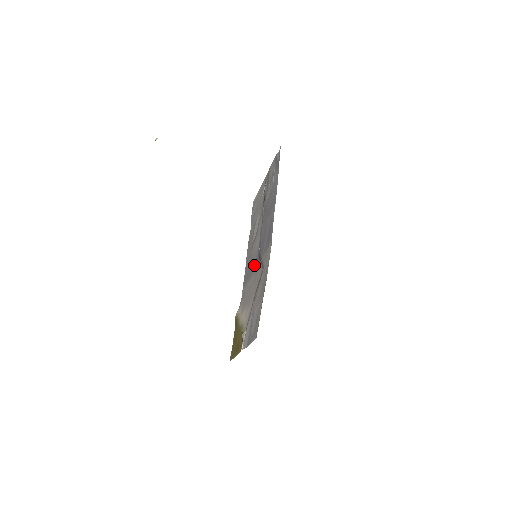
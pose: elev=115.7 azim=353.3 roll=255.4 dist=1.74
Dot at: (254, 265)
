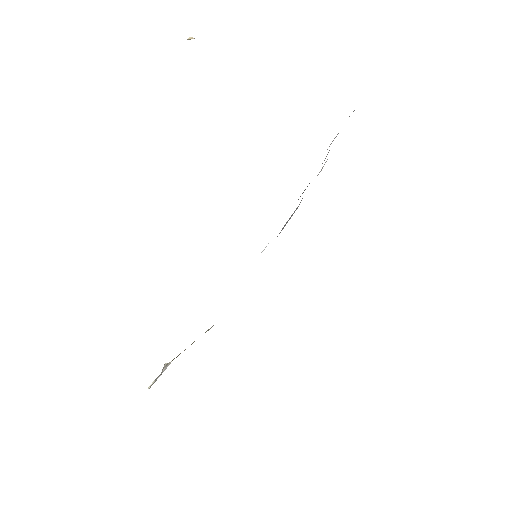
Dot at: occluded
